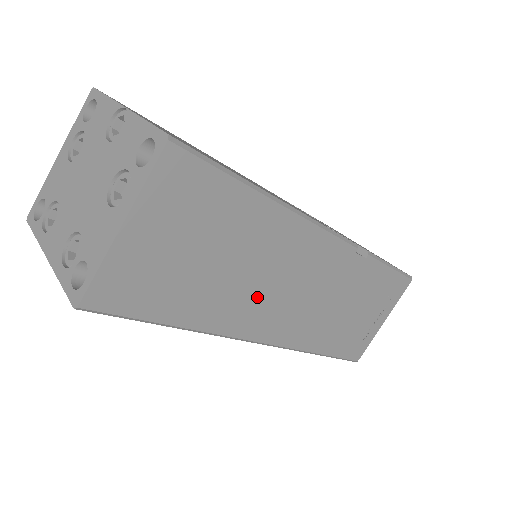
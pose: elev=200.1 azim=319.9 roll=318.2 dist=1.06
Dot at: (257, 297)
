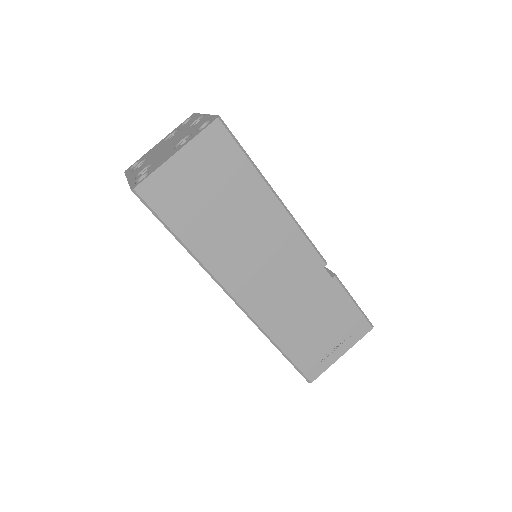
Dot at: (241, 256)
